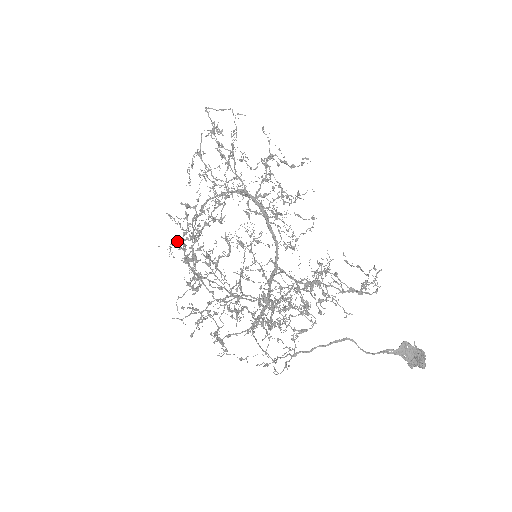
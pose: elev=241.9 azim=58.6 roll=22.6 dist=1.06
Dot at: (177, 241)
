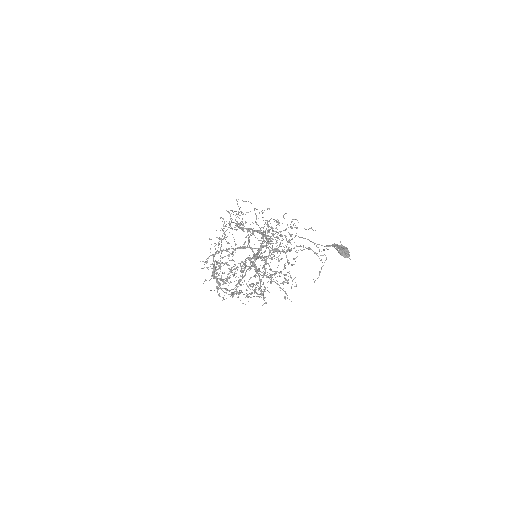
Dot at: (211, 255)
